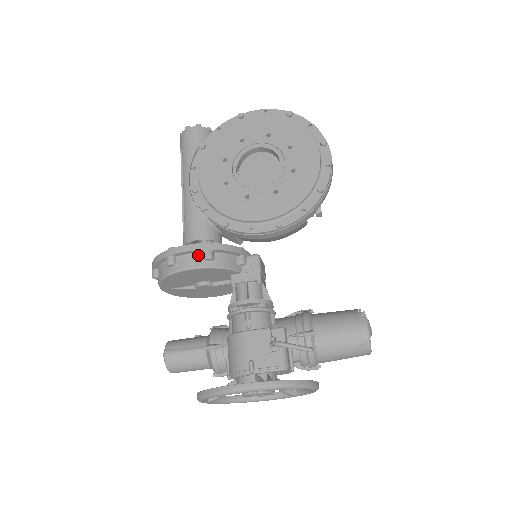
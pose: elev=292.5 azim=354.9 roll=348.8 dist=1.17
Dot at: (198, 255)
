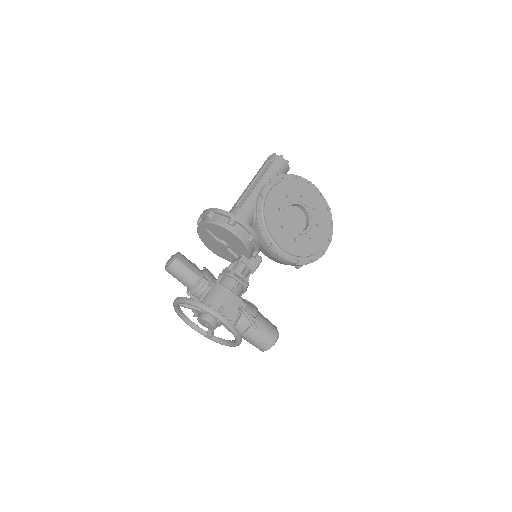
Dot at: (246, 234)
